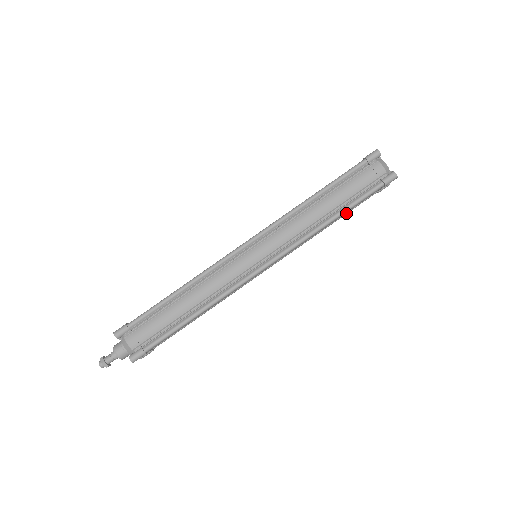
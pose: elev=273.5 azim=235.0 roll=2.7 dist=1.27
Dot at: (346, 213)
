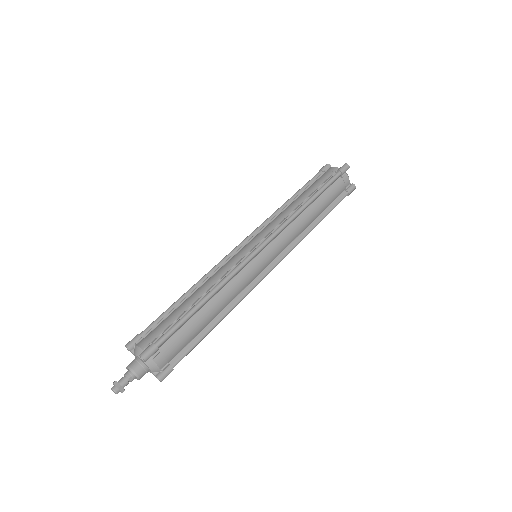
Dot at: (328, 212)
